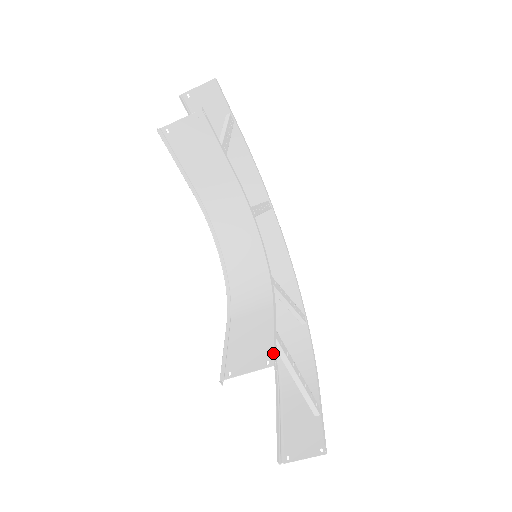
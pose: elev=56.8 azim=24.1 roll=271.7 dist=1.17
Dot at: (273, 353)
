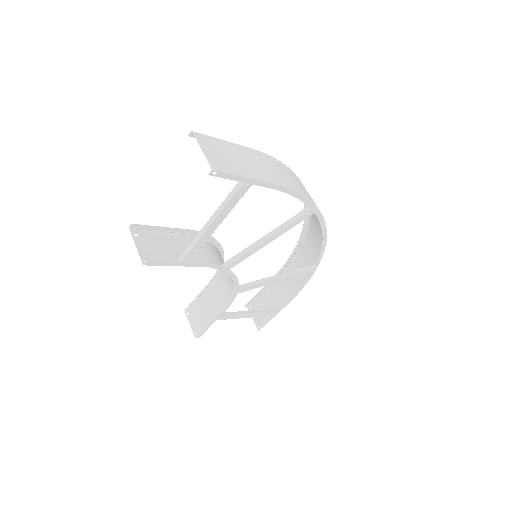
Dot at: (200, 333)
